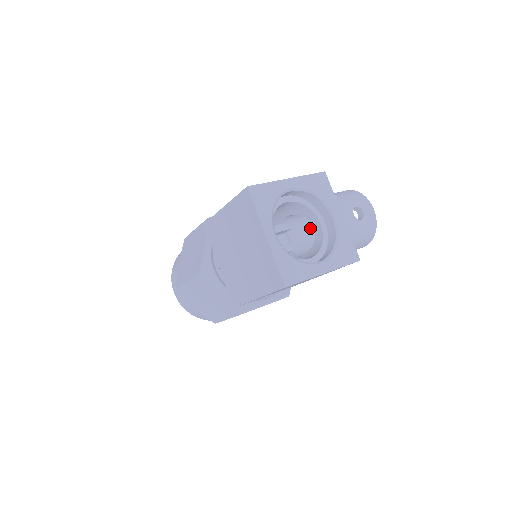
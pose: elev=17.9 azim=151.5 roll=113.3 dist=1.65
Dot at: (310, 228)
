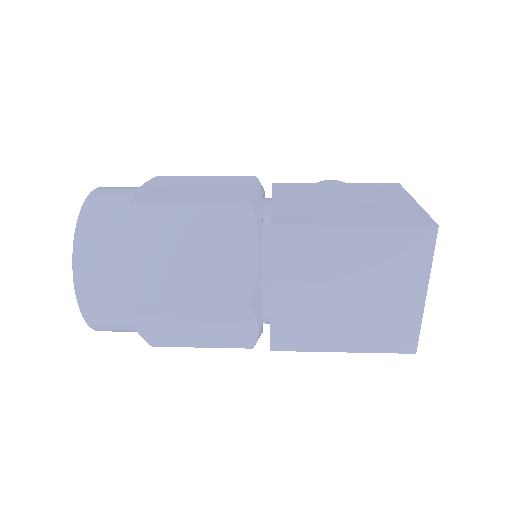
Dot at: occluded
